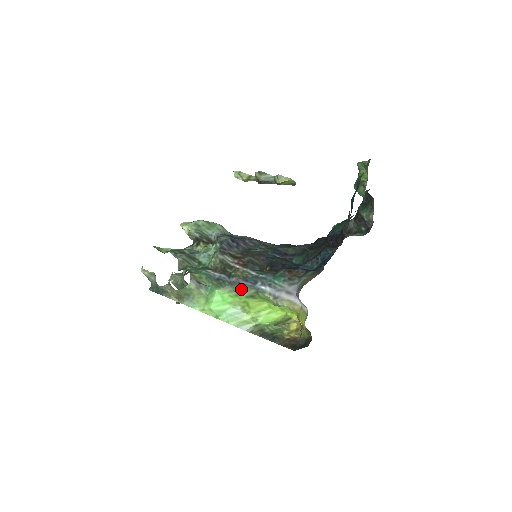
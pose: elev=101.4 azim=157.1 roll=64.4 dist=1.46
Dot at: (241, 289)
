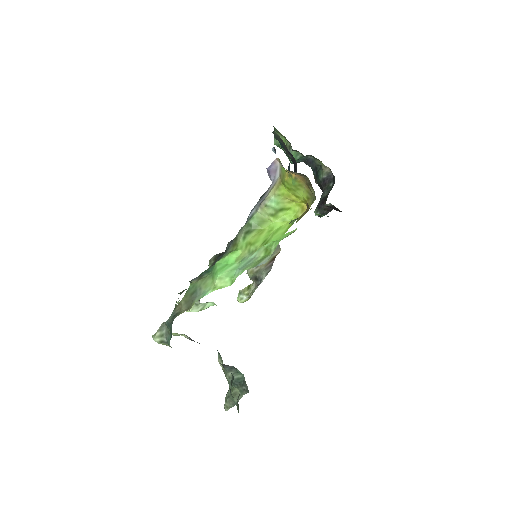
Dot at: (236, 240)
